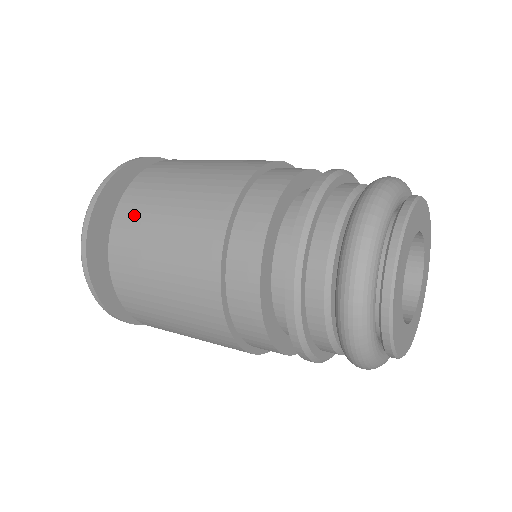
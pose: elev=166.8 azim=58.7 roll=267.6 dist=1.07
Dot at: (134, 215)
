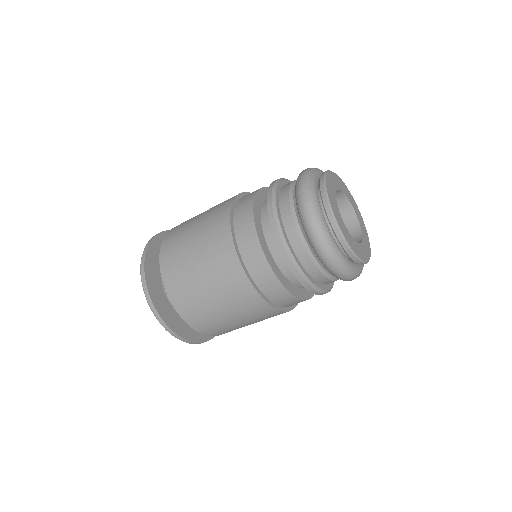
Dot at: (176, 232)
